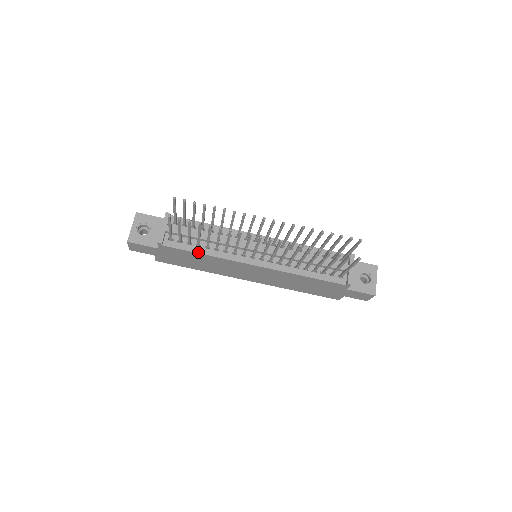
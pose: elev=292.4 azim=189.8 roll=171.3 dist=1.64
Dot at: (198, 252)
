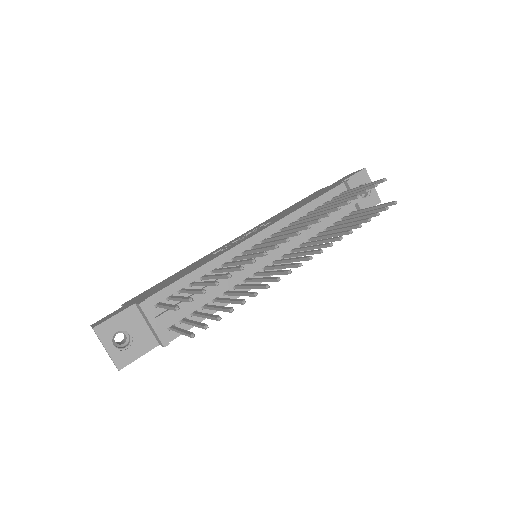
Dot at: occluded
